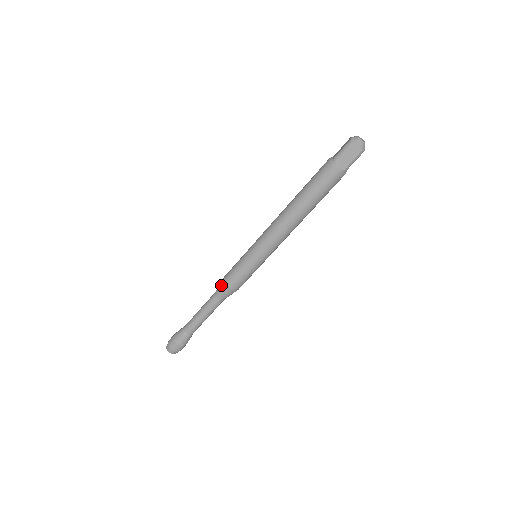
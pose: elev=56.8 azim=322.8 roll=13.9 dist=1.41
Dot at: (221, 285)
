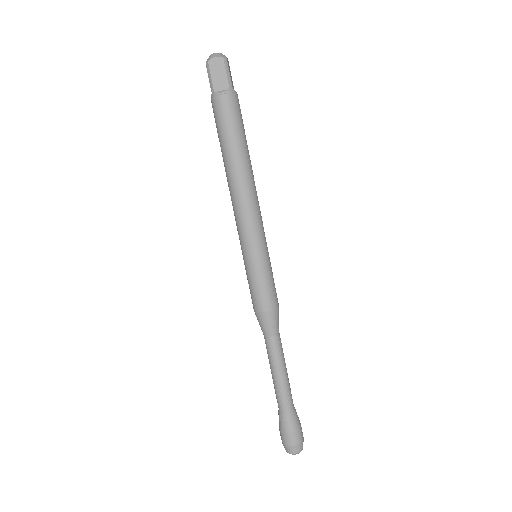
Dot at: (258, 320)
